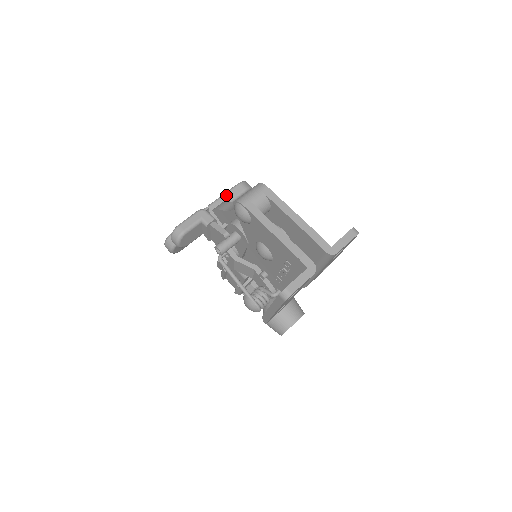
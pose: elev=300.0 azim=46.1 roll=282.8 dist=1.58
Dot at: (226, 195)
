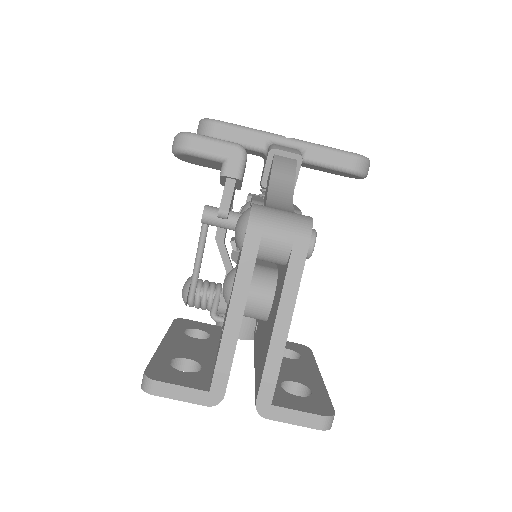
Dot at: (324, 151)
